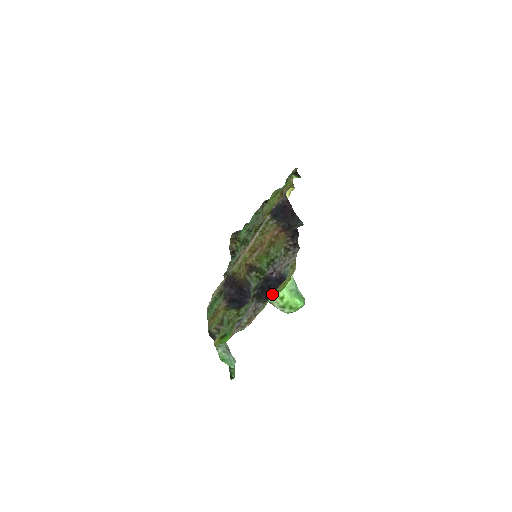
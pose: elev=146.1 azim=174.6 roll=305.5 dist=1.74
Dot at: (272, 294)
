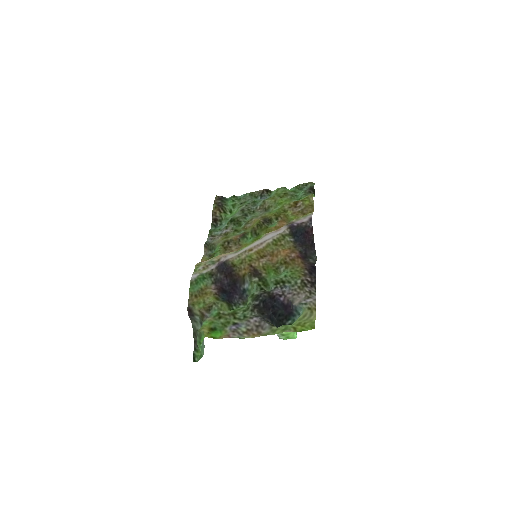
Dot at: (273, 314)
